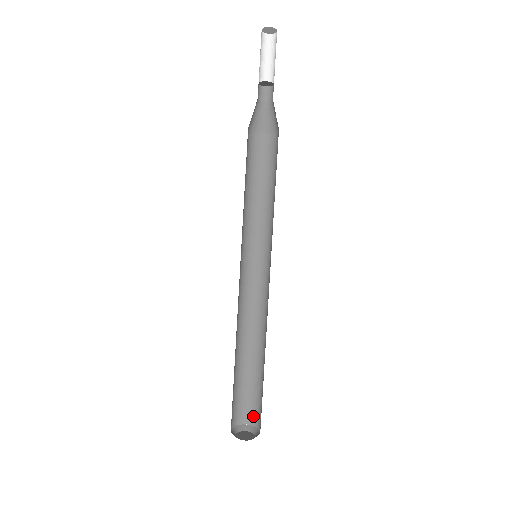
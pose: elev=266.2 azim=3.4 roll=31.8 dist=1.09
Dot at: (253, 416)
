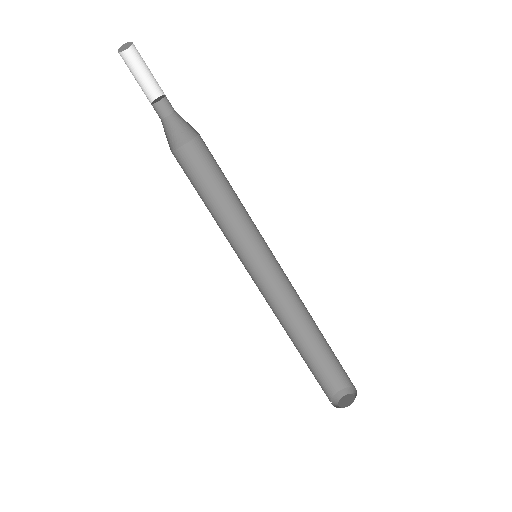
Dot at: occluded
